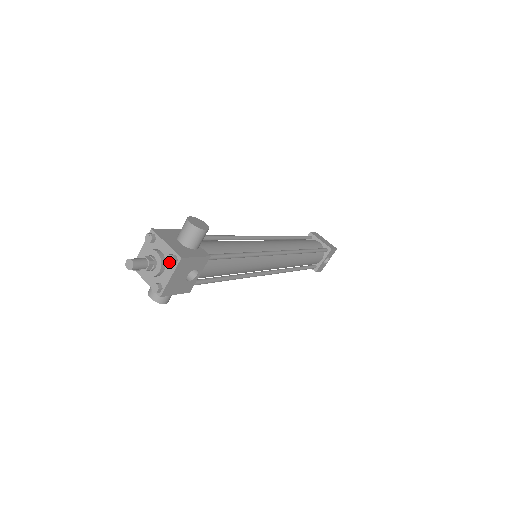
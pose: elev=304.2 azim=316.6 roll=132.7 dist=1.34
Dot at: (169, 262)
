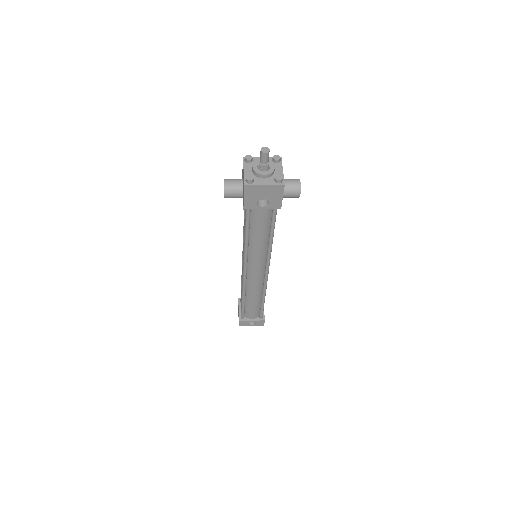
Dot at: (277, 178)
